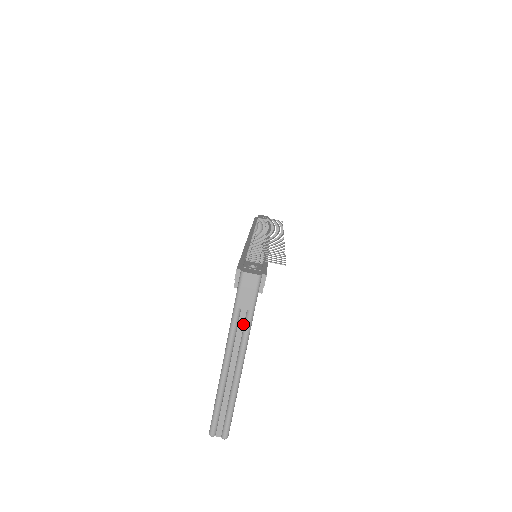
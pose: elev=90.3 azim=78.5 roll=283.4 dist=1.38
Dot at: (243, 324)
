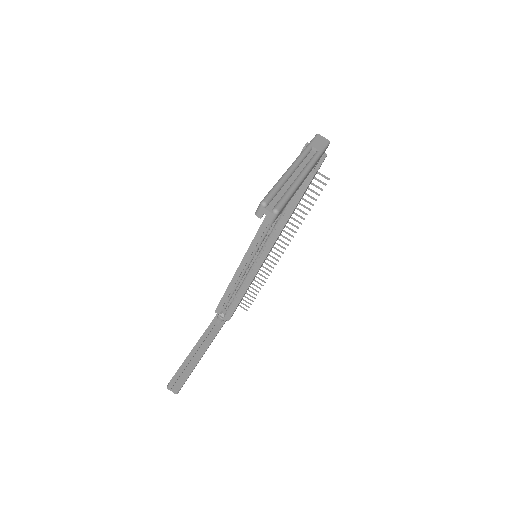
Dot at: (311, 158)
